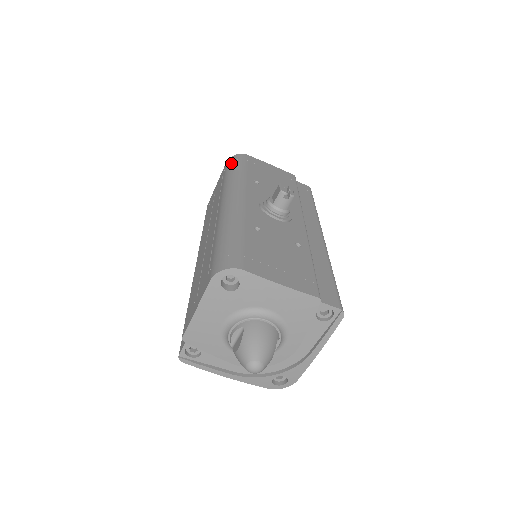
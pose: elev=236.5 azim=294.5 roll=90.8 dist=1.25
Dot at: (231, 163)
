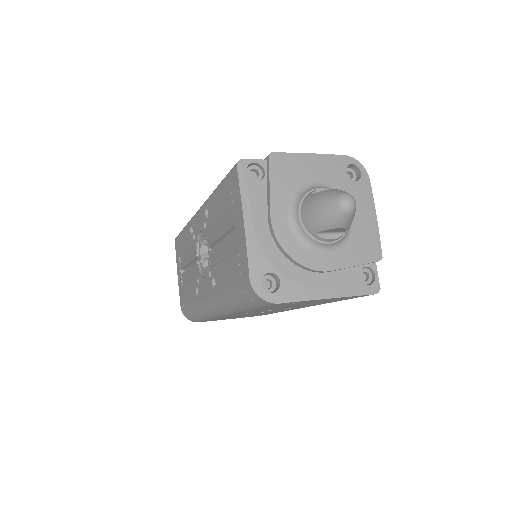
Dot at: occluded
